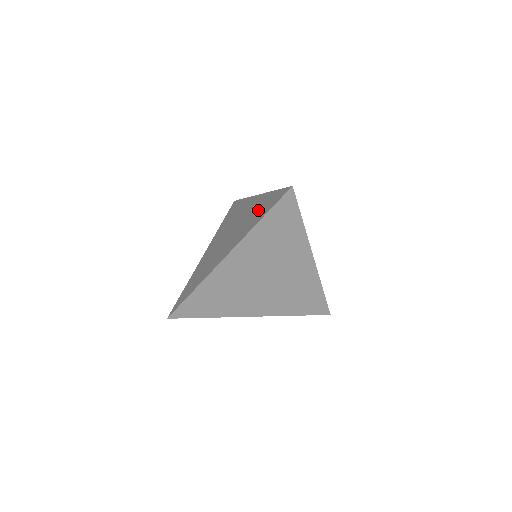
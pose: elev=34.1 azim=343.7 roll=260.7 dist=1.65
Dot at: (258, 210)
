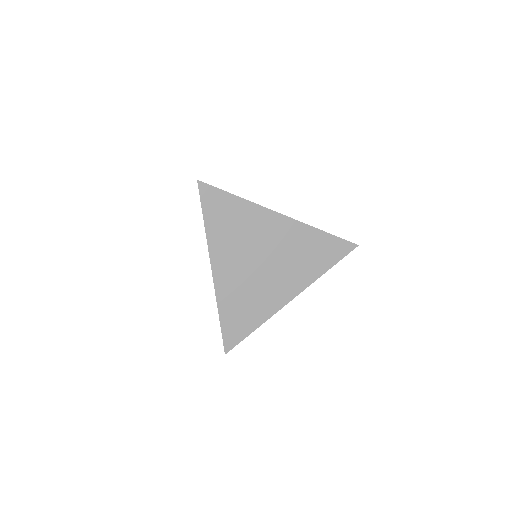
Dot at: occluded
